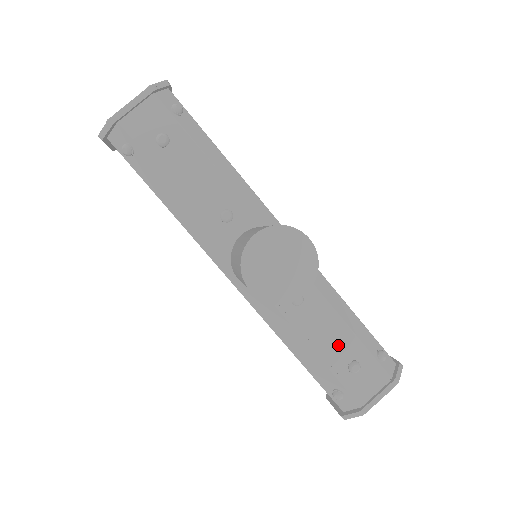
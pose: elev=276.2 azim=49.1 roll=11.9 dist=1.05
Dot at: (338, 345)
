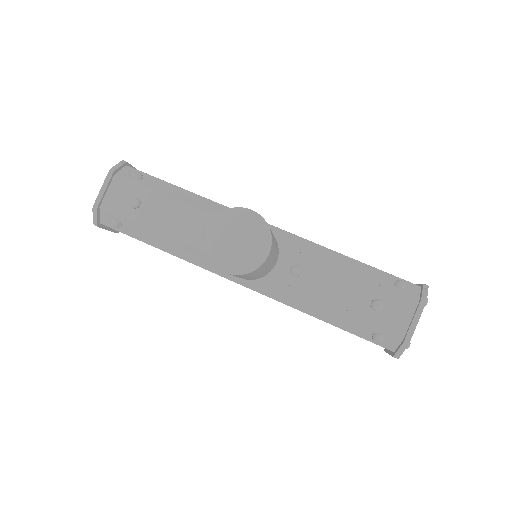
Dot at: (352, 293)
